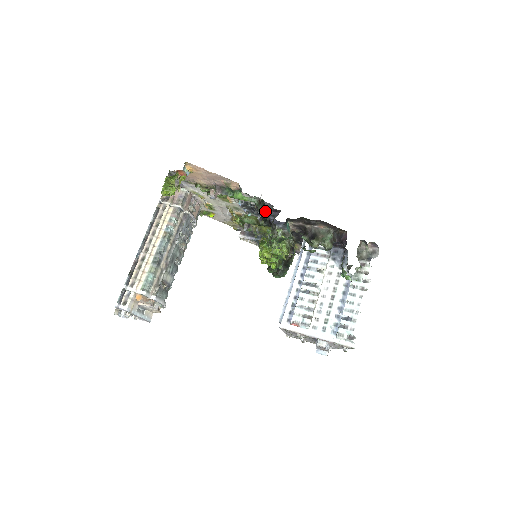
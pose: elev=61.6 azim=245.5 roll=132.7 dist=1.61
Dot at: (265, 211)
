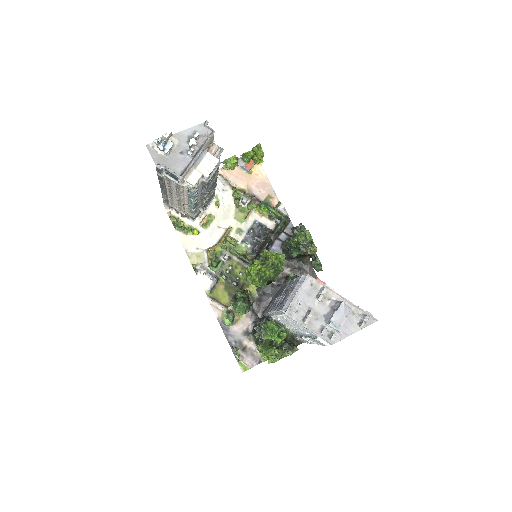
Dot at: (278, 235)
